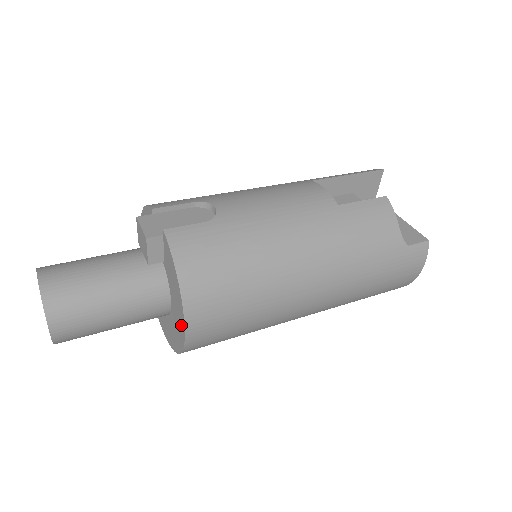
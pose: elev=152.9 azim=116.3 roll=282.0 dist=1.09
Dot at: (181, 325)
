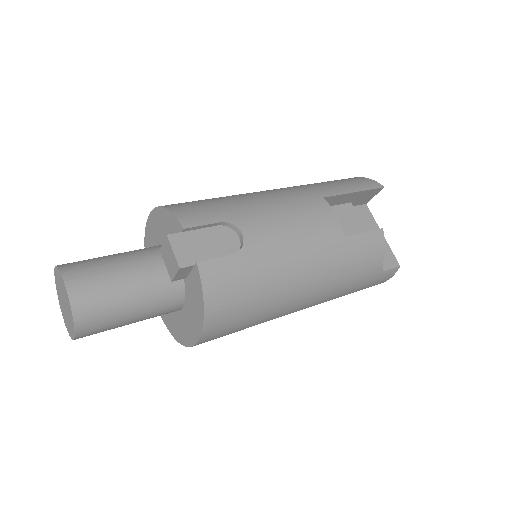
Dot at: (192, 335)
